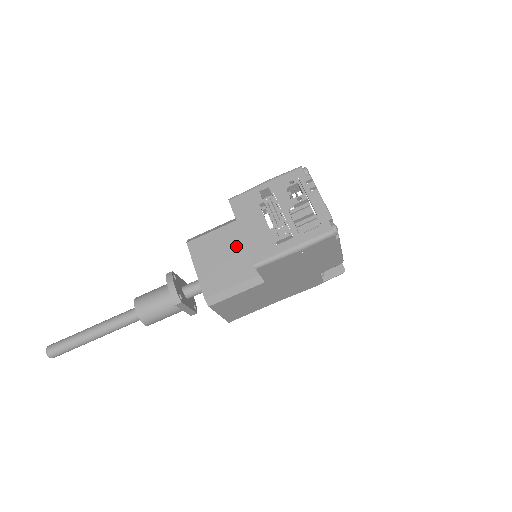
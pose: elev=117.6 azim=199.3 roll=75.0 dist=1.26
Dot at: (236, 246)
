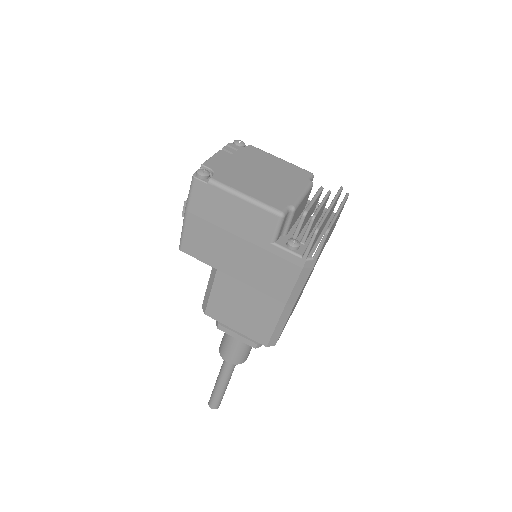
Dot at: occluded
